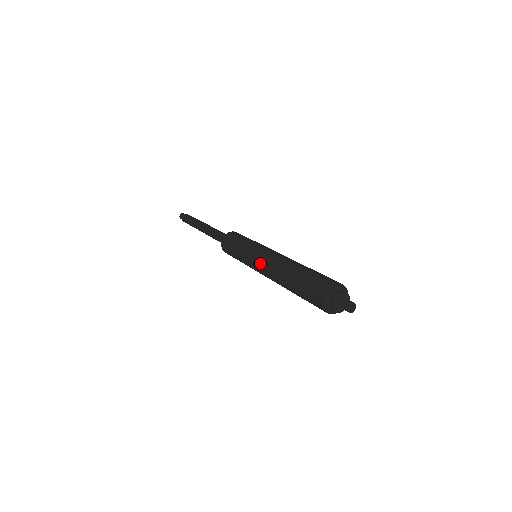
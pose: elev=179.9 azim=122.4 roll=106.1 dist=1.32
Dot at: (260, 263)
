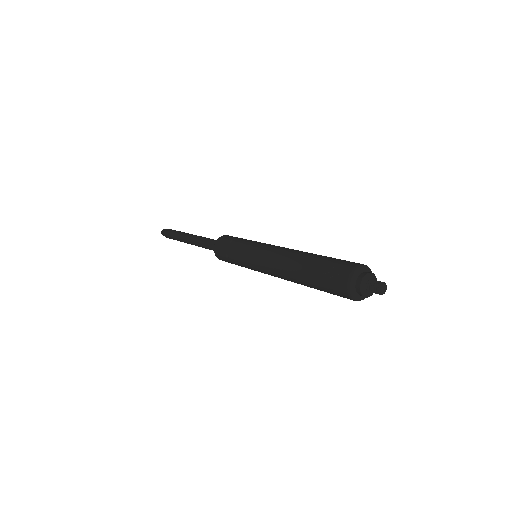
Dot at: (265, 256)
